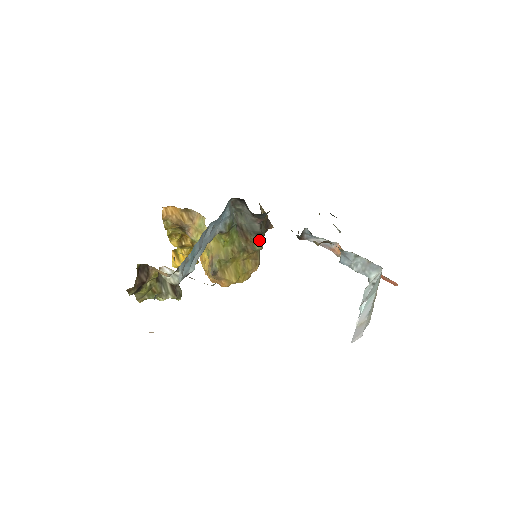
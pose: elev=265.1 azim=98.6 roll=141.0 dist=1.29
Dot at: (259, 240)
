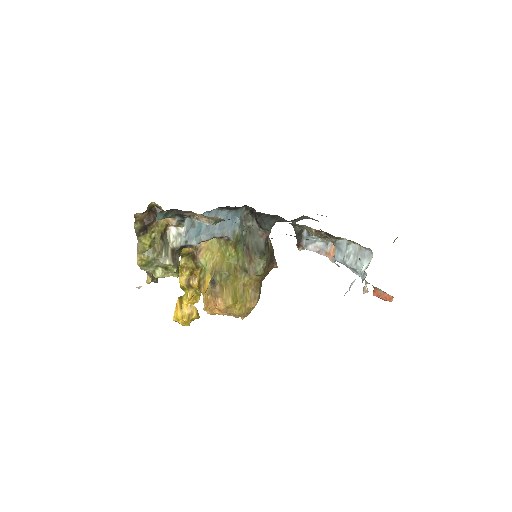
Dot at: (262, 262)
